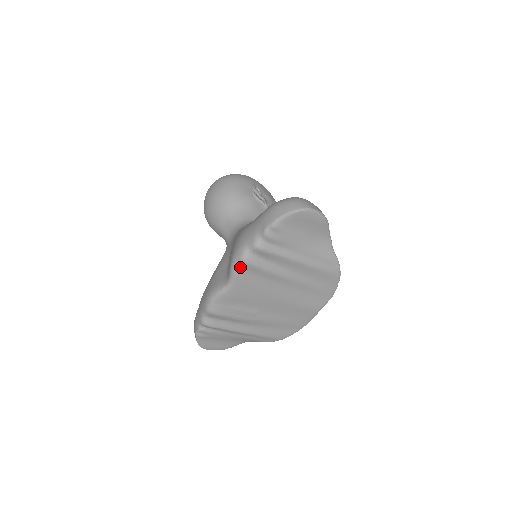
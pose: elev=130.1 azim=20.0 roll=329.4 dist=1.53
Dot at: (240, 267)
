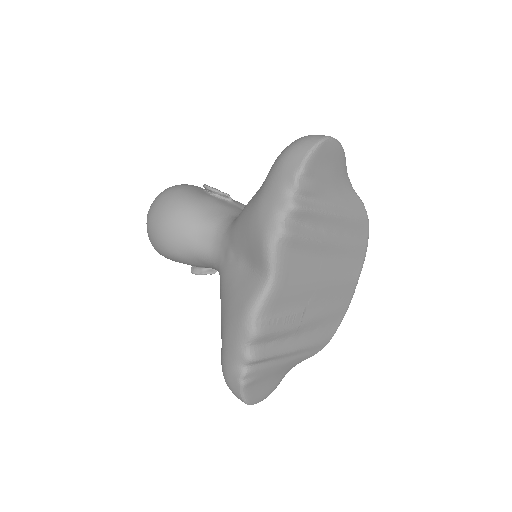
Dot at: (280, 246)
